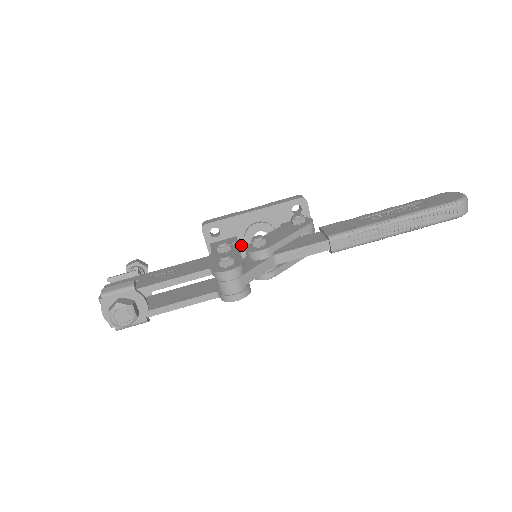
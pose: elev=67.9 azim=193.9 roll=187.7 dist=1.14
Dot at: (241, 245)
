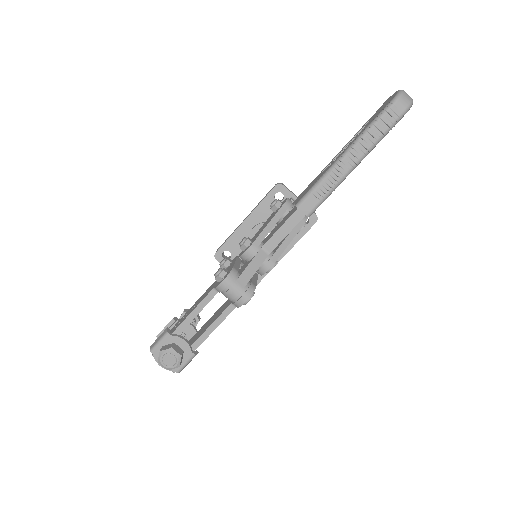
Dot at: occluded
